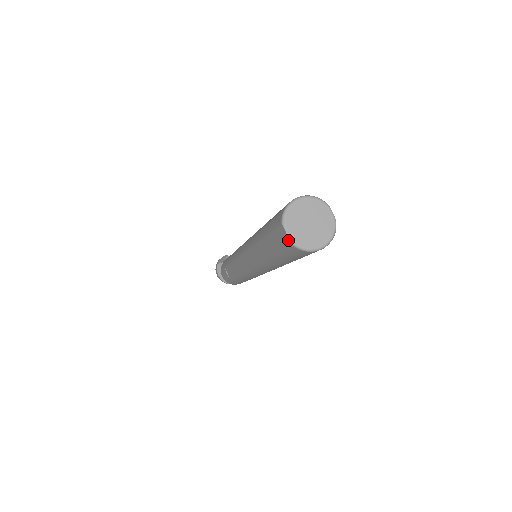
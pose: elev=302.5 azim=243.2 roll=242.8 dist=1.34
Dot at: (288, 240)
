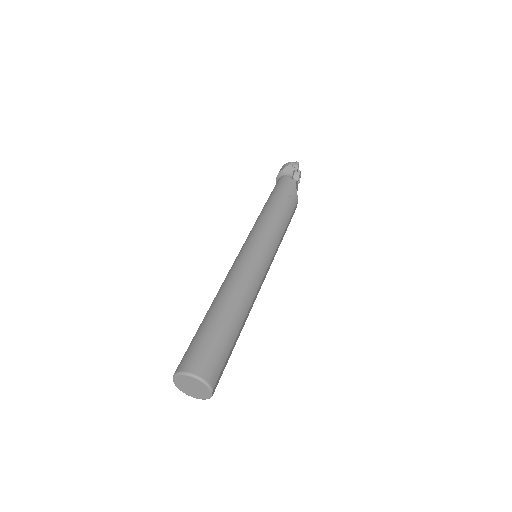
Dot at: (174, 380)
